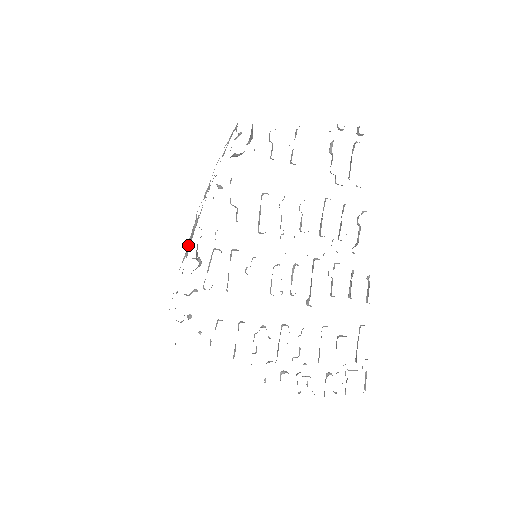
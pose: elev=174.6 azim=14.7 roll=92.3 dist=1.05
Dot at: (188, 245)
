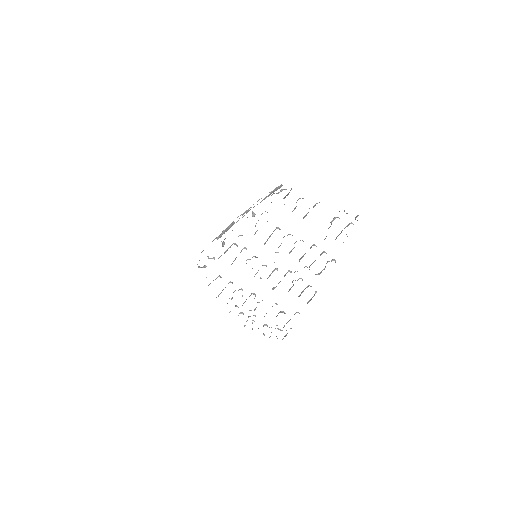
Dot at: (221, 233)
